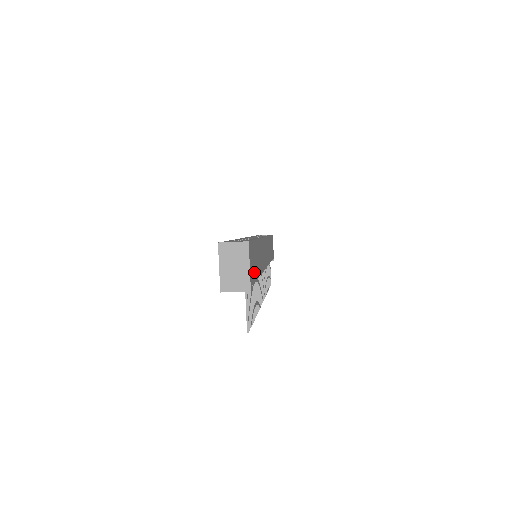
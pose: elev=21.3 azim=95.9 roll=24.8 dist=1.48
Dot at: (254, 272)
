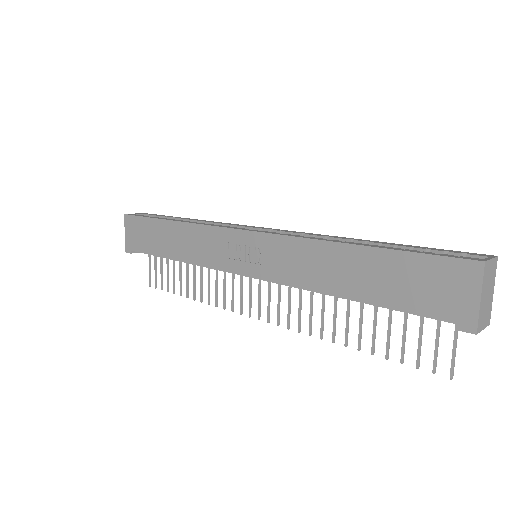
Dot at: occluded
